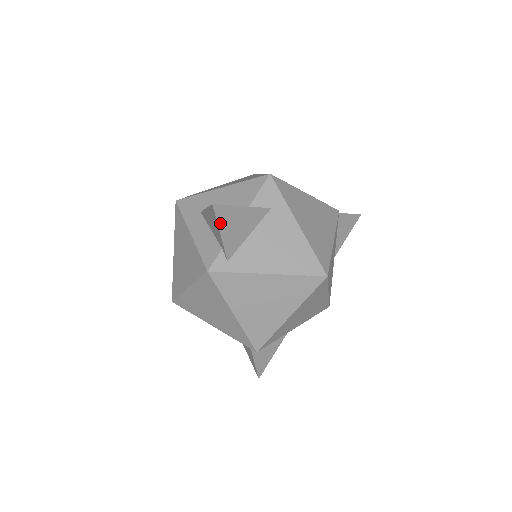
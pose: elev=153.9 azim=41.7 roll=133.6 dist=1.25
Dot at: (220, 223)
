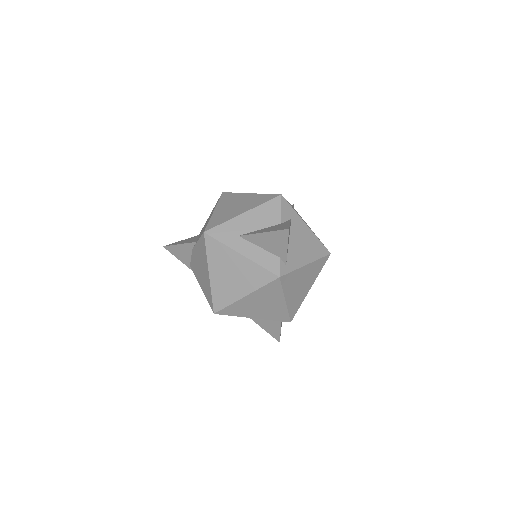
Dot at: occluded
